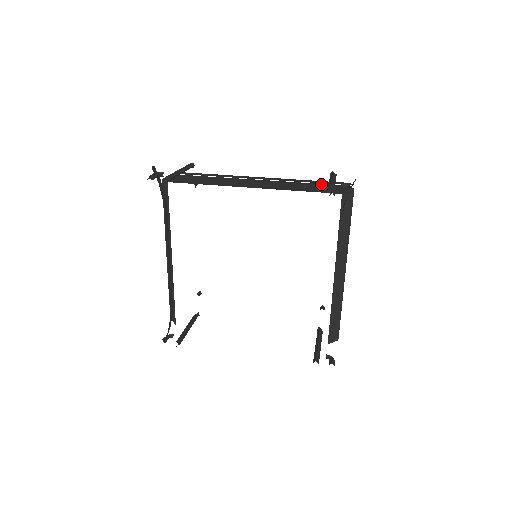
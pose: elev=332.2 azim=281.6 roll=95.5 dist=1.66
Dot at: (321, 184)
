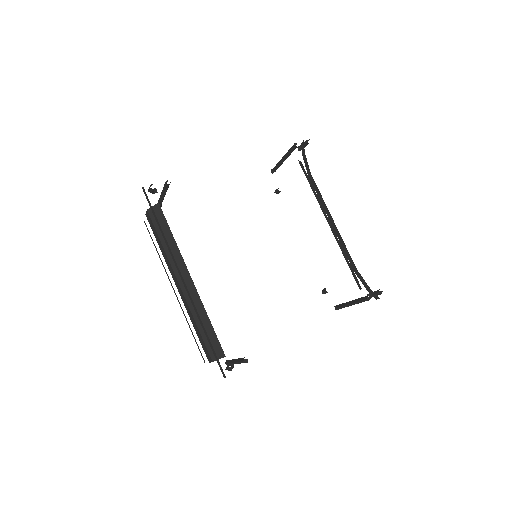
Dot at: occluded
